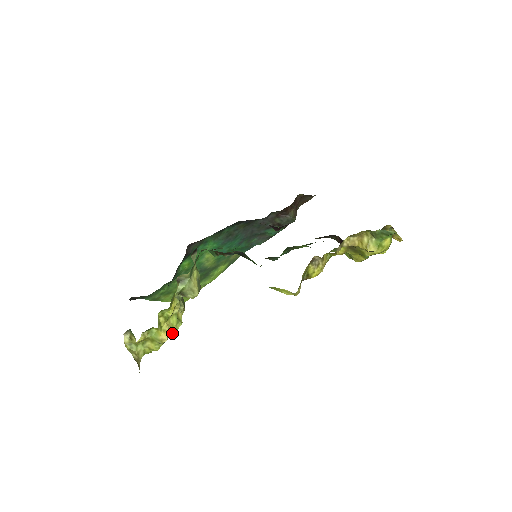
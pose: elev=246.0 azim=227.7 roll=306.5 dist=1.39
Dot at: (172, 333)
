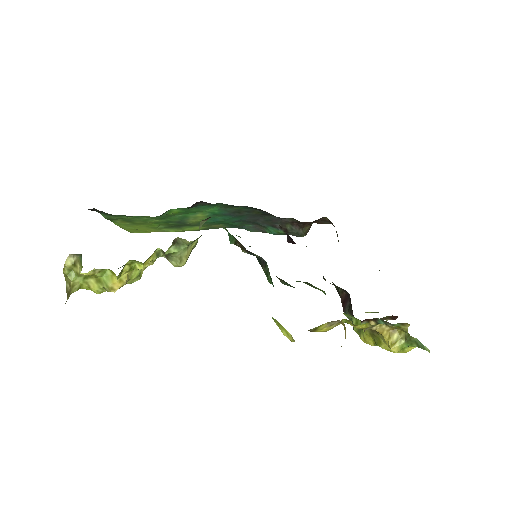
Dot at: occluded
